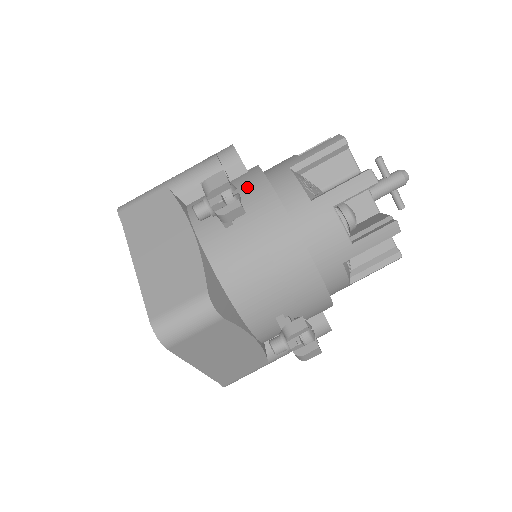
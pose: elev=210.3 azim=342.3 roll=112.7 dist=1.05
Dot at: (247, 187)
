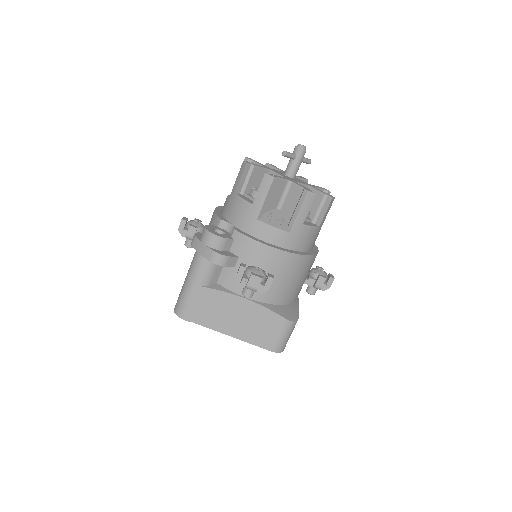
Dot at: (250, 254)
